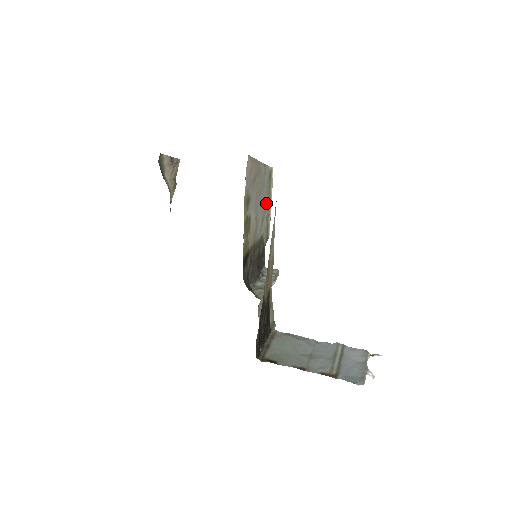
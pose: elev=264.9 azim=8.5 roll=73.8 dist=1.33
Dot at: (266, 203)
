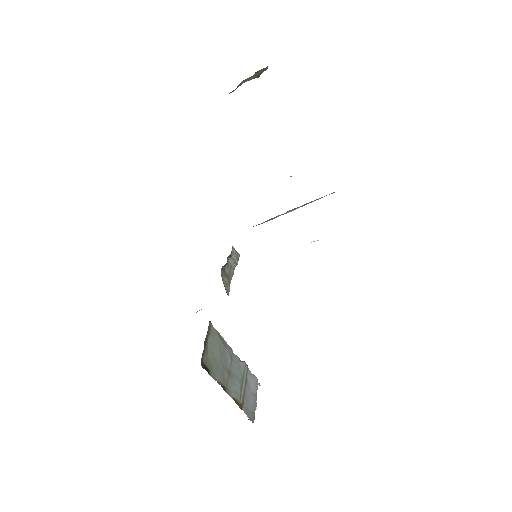
Dot at: occluded
